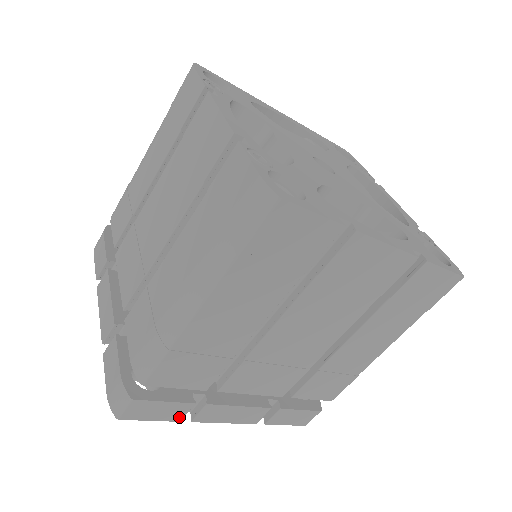
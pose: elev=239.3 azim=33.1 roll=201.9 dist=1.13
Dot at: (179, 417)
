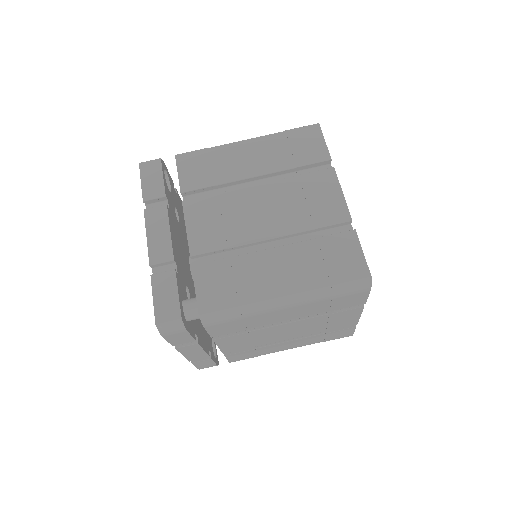
Dot at: (148, 197)
